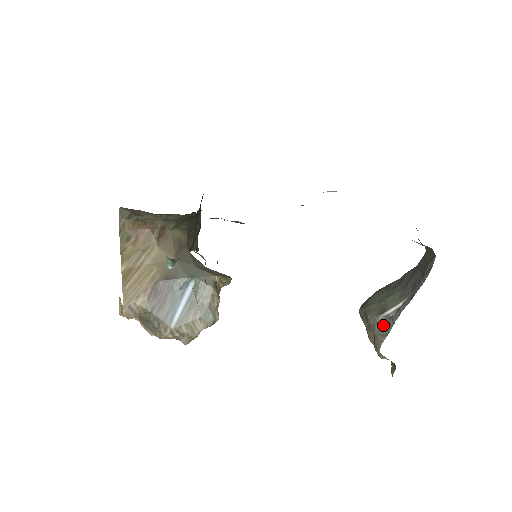
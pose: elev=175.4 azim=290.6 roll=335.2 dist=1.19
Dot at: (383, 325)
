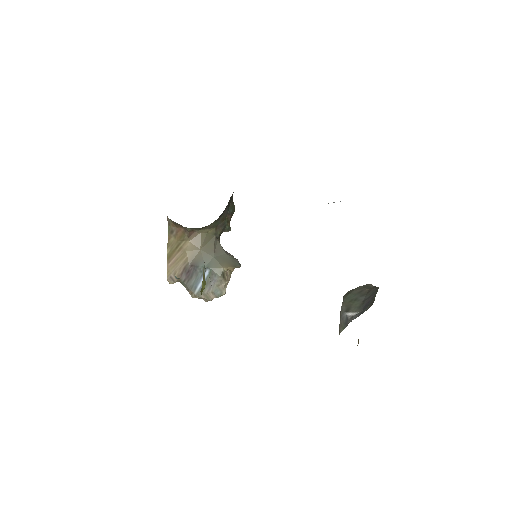
Dot at: (344, 321)
